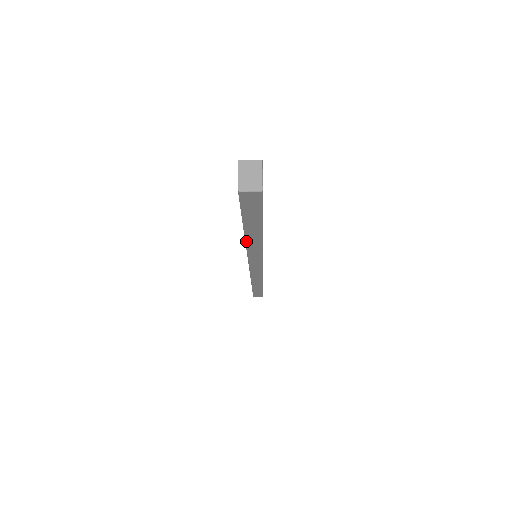
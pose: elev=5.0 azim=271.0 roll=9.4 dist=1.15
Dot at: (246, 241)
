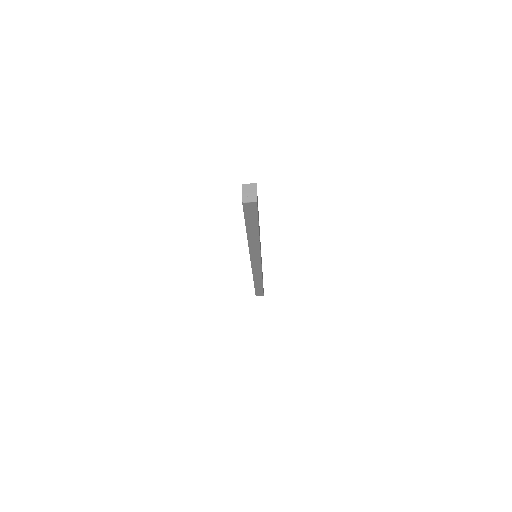
Dot at: (248, 240)
